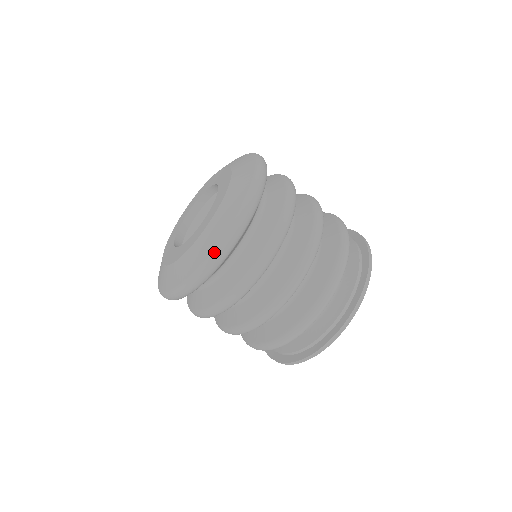
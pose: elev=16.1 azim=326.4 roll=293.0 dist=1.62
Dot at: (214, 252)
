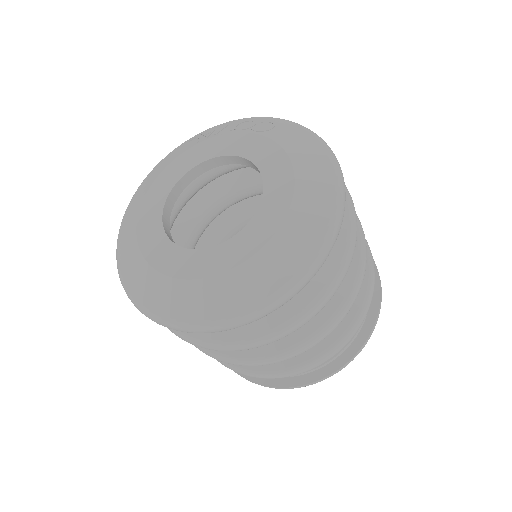
Dot at: (291, 286)
